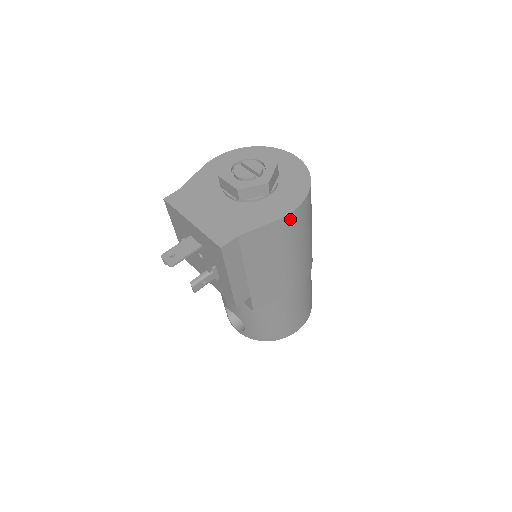
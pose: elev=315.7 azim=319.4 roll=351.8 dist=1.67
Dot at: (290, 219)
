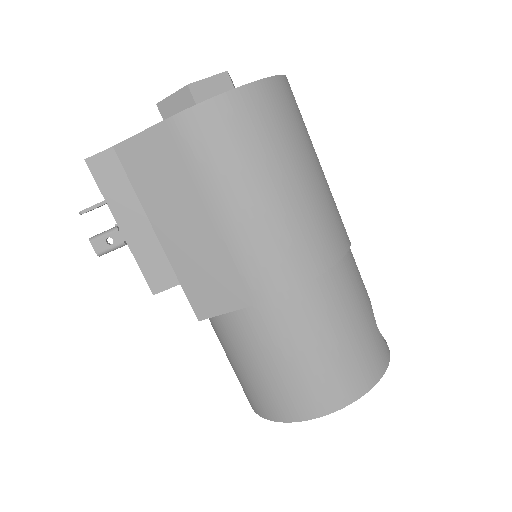
Dot at: (193, 122)
